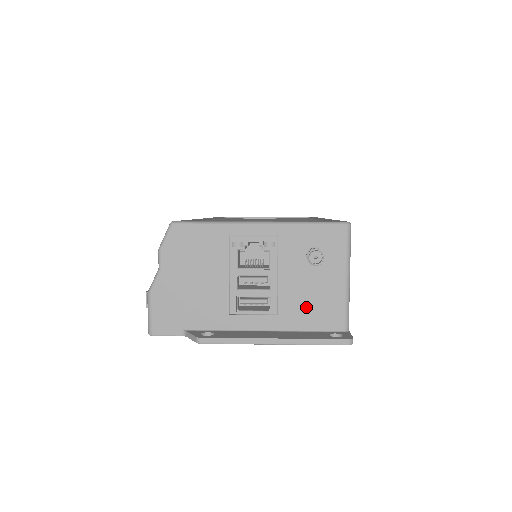
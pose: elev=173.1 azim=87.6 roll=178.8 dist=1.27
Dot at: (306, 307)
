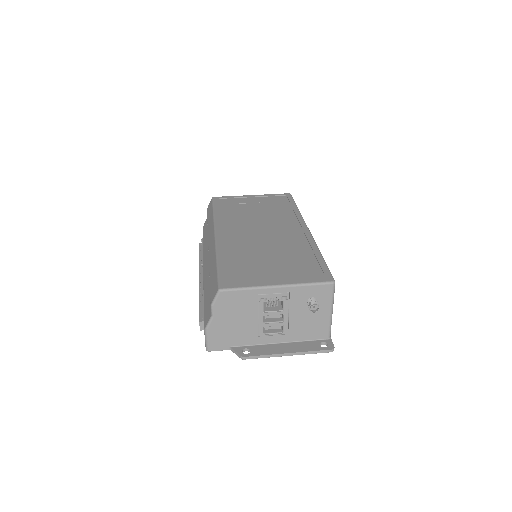
Dot at: (306, 329)
